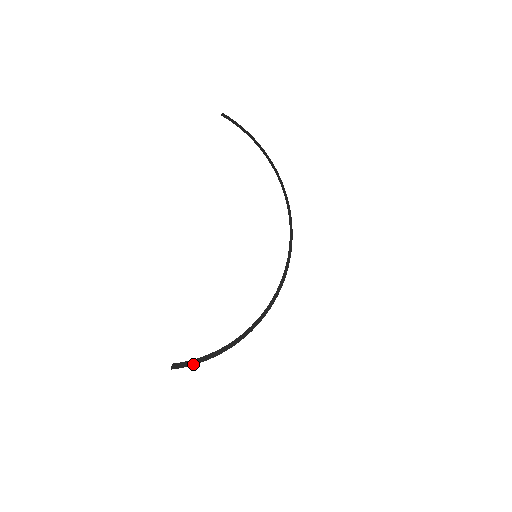
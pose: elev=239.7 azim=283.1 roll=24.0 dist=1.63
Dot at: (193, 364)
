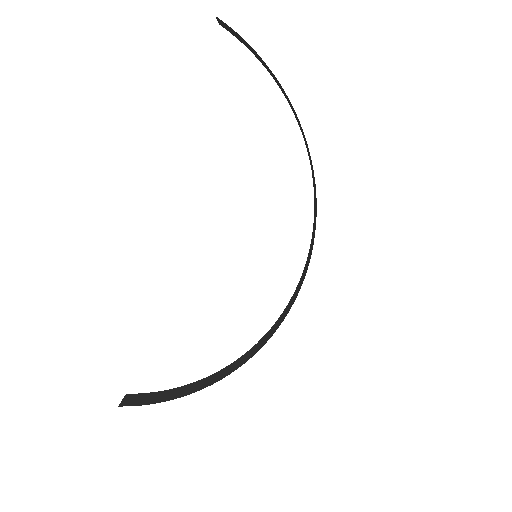
Dot at: (151, 402)
